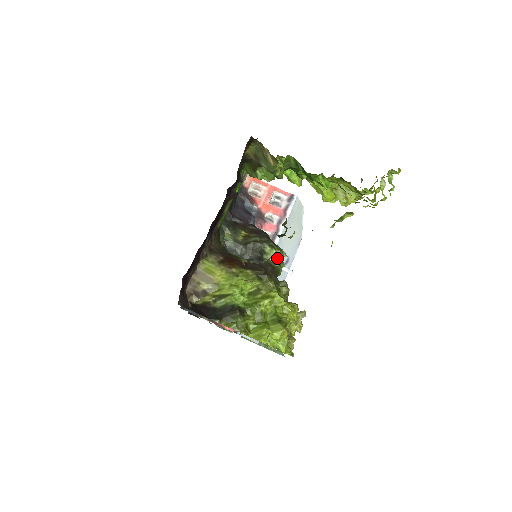
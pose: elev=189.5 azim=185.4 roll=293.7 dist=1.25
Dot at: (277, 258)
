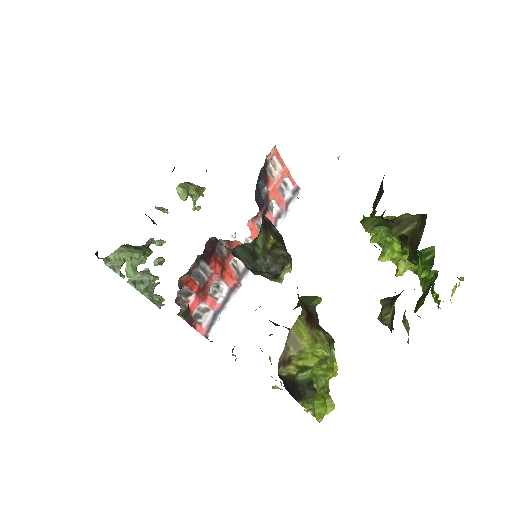
Dot at: (320, 302)
